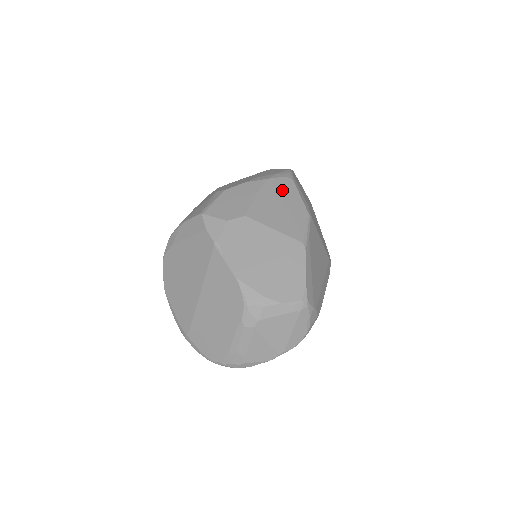
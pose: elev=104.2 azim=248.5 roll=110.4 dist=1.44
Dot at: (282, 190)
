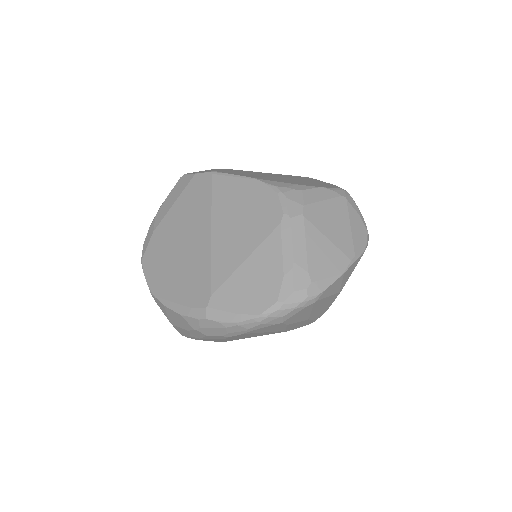
Dot at: occluded
